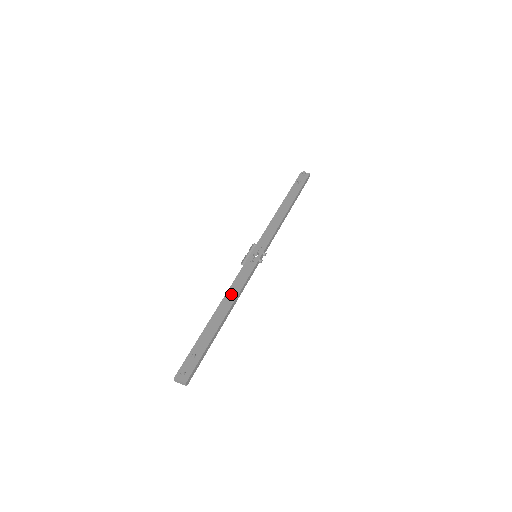
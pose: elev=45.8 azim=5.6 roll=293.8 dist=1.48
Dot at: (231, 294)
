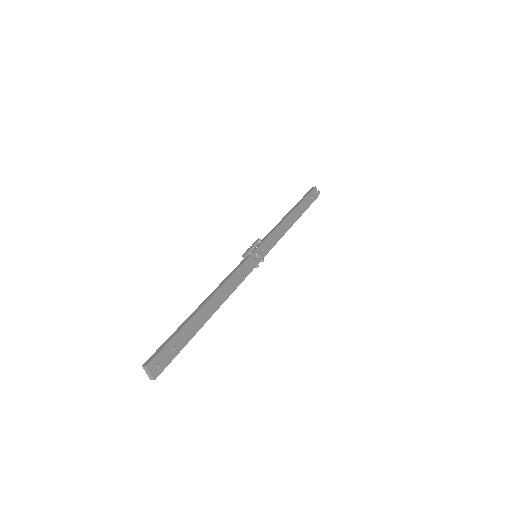
Dot at: (226, 289)
